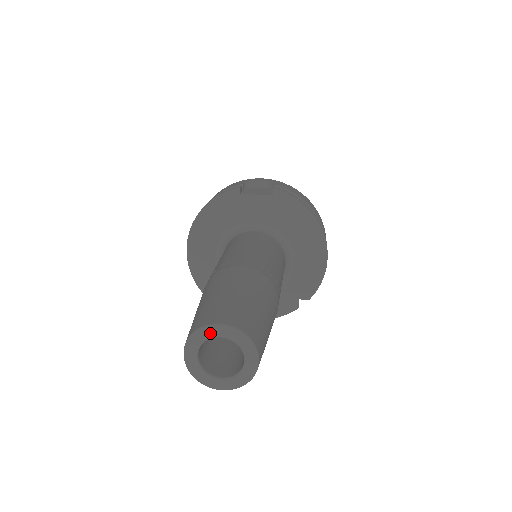
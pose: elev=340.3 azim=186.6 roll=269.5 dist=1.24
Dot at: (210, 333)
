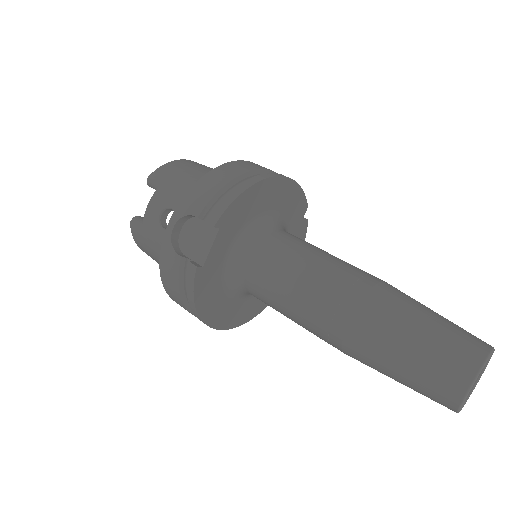
Dot at: occluded
